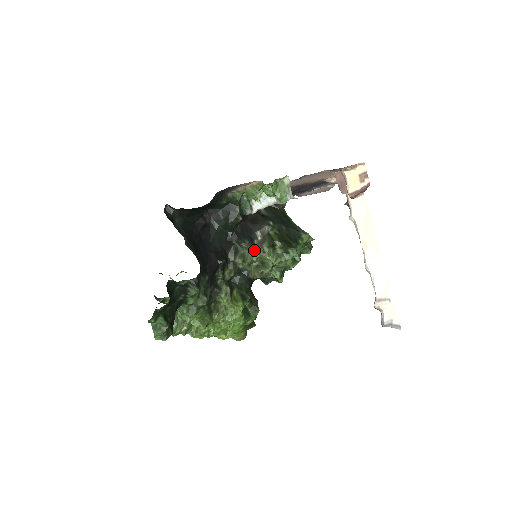
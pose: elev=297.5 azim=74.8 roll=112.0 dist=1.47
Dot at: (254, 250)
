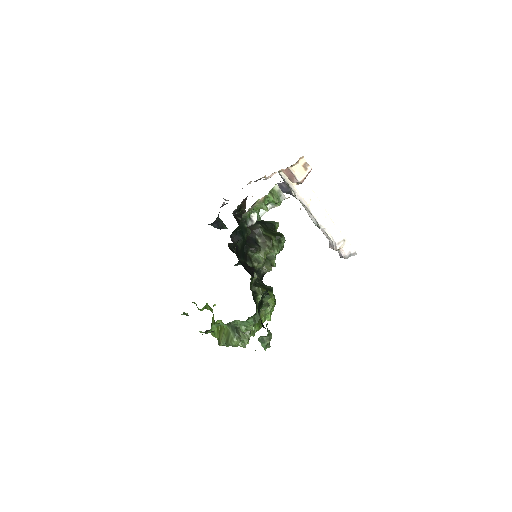
Dot at: (261, 251)
